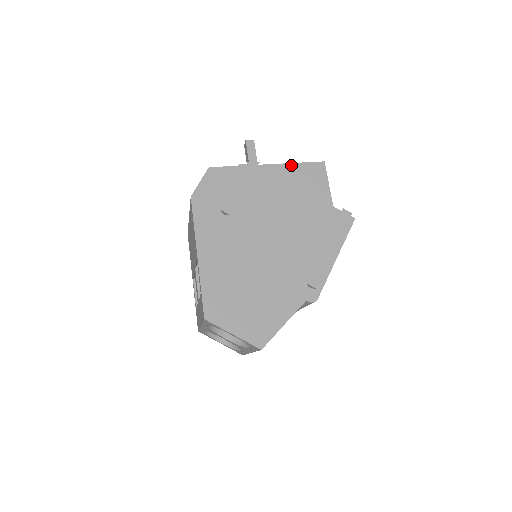
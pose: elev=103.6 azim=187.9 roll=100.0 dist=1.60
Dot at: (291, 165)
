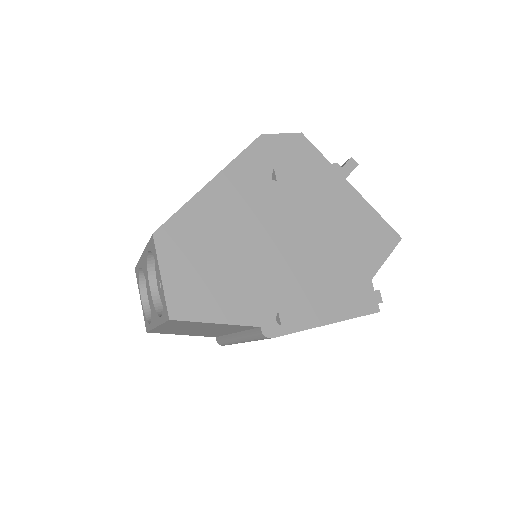
Dot at: (371, 208)
